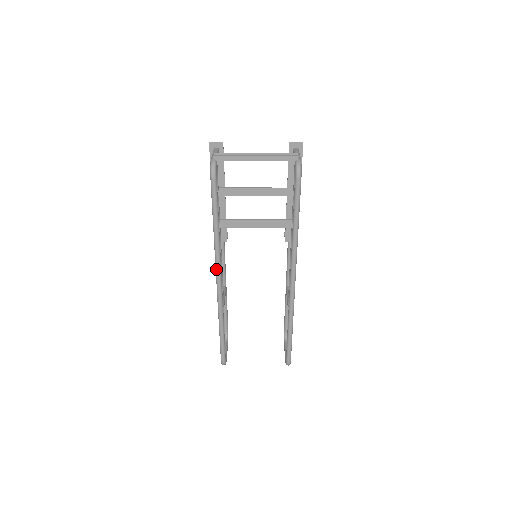
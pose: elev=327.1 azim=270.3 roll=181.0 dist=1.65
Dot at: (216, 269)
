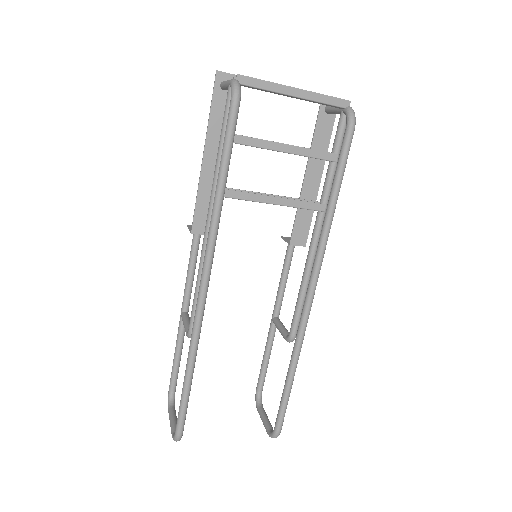
Dot at: (205, 263)
